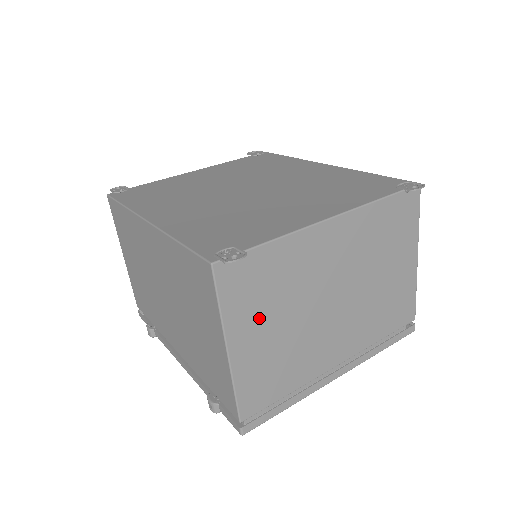
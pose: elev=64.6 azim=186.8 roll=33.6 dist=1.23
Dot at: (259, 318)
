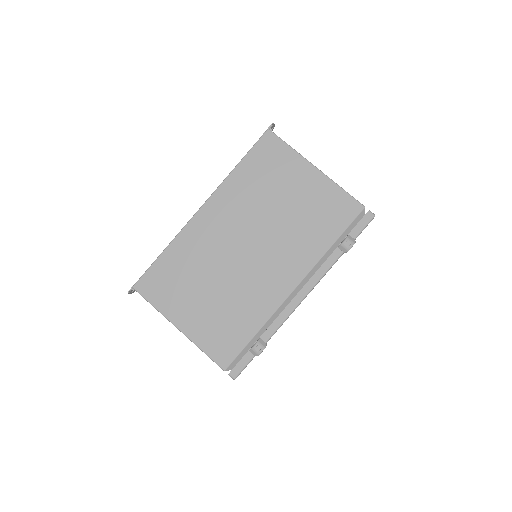
Dot at: occluded
